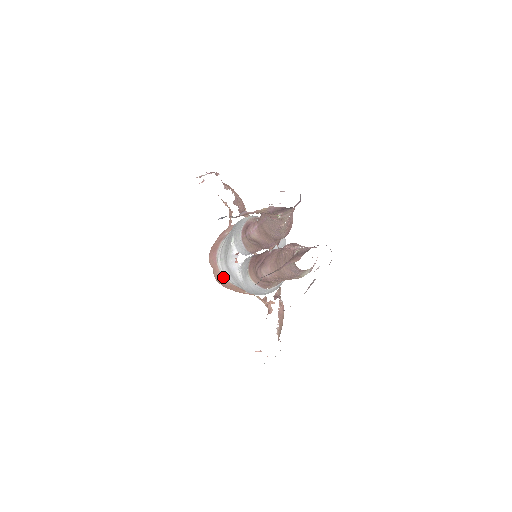
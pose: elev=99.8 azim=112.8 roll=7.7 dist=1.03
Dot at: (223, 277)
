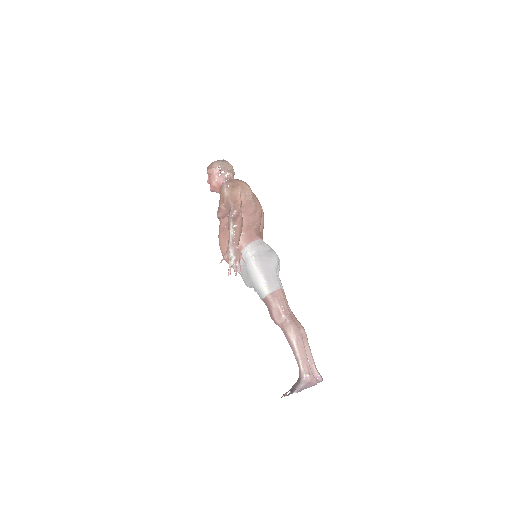
Dot at: occluded
